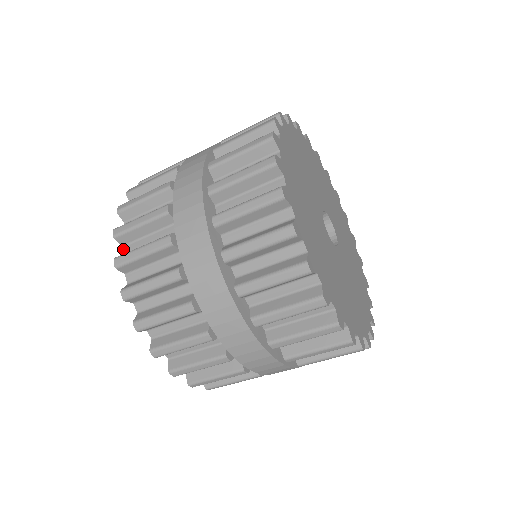
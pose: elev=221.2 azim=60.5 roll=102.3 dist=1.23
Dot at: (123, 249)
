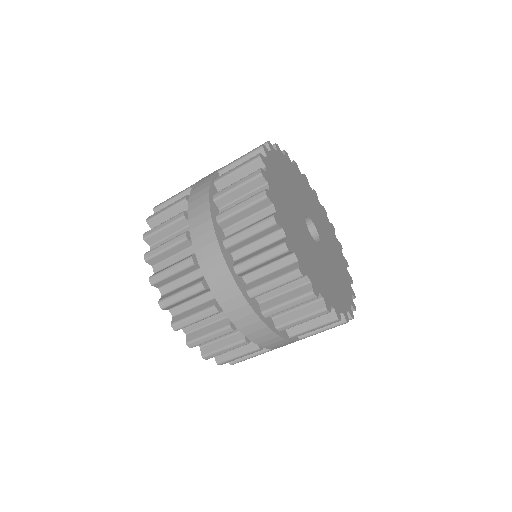
Dot at: (153, 268)
